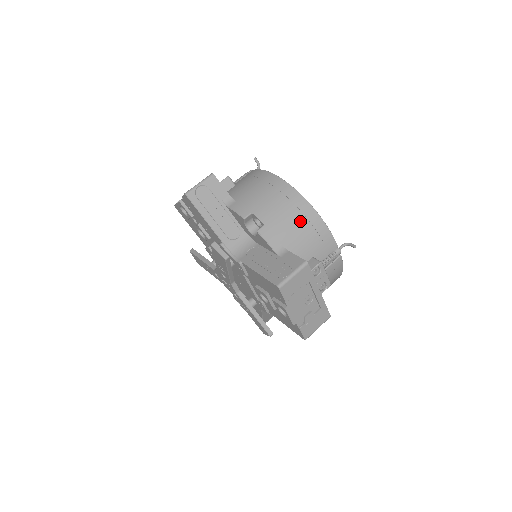
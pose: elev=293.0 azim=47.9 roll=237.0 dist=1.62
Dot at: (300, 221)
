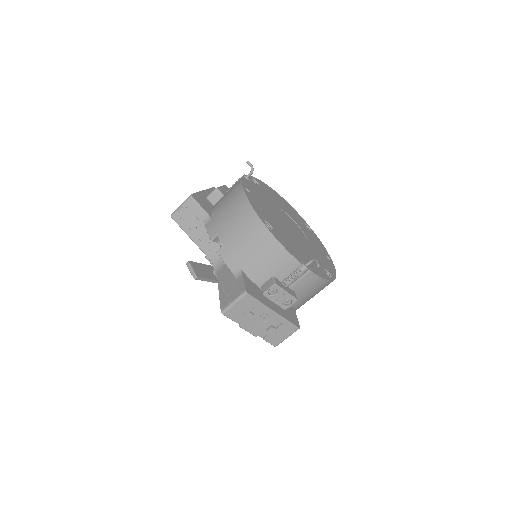
Dot at: (256, 244)
